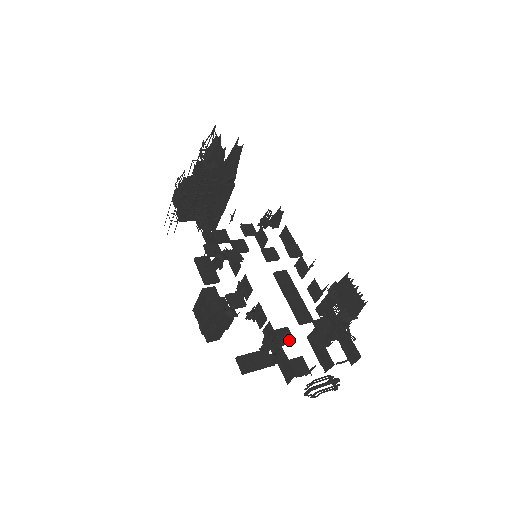
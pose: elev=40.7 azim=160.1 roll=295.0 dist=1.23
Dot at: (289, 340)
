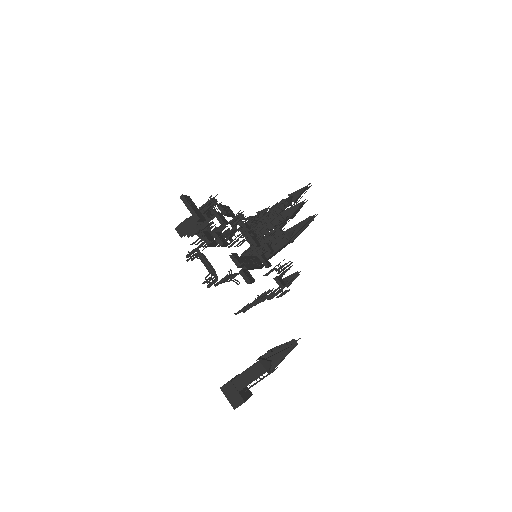
Dot at: (221, 239)
